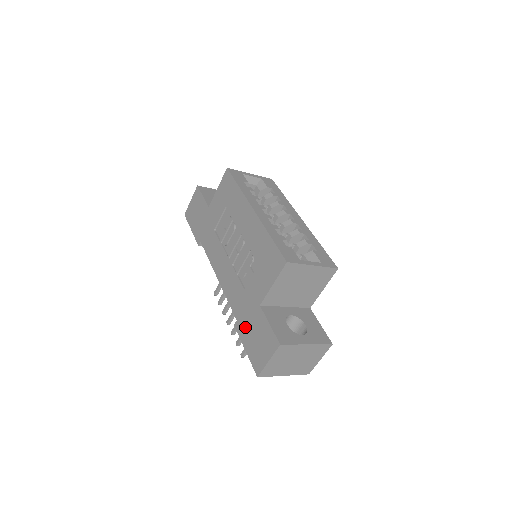
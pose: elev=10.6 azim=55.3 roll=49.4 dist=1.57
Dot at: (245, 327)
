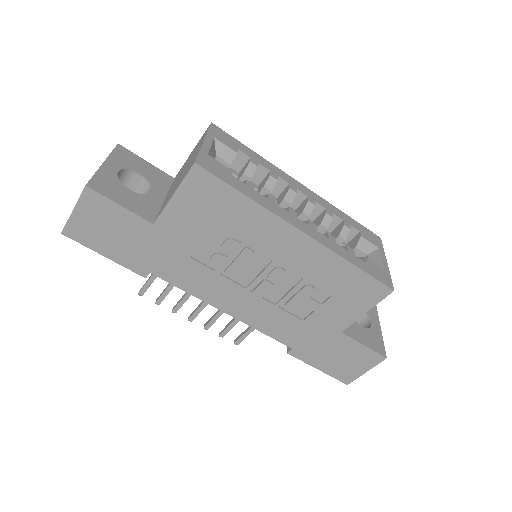
Dot at: (314, 353)
